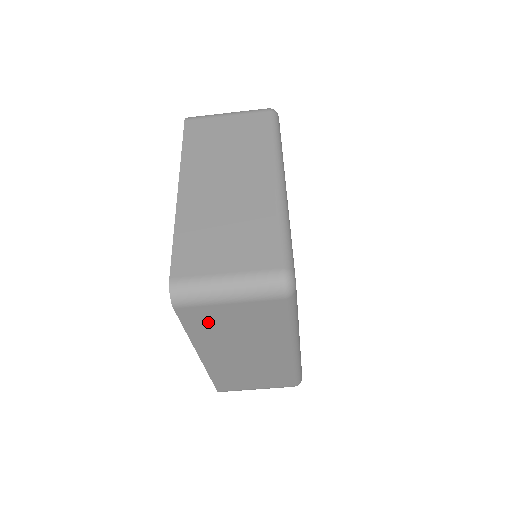
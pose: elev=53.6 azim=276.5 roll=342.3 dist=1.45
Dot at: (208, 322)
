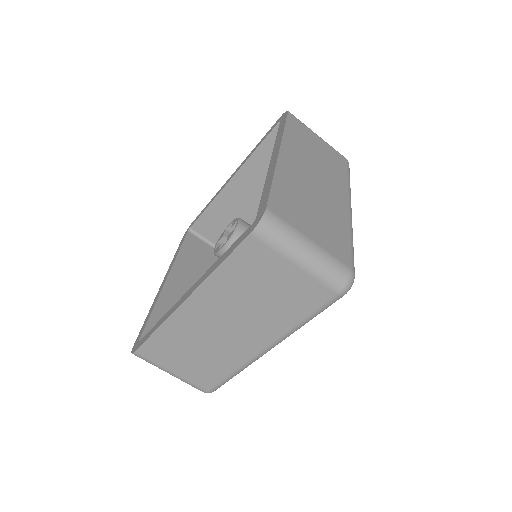
Dot at: (252, 270)
